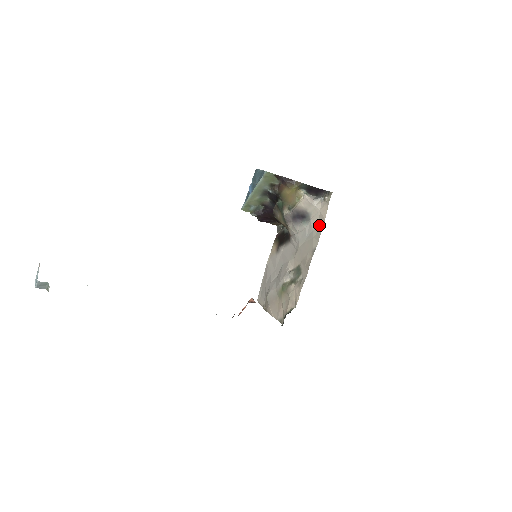
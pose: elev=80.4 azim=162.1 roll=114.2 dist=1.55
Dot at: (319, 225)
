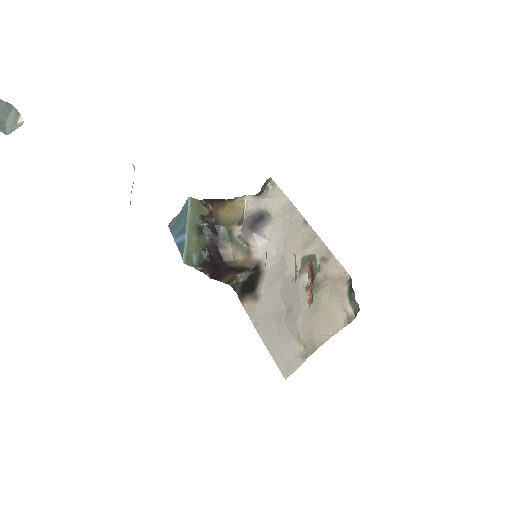
Dot at: (285, 208)
